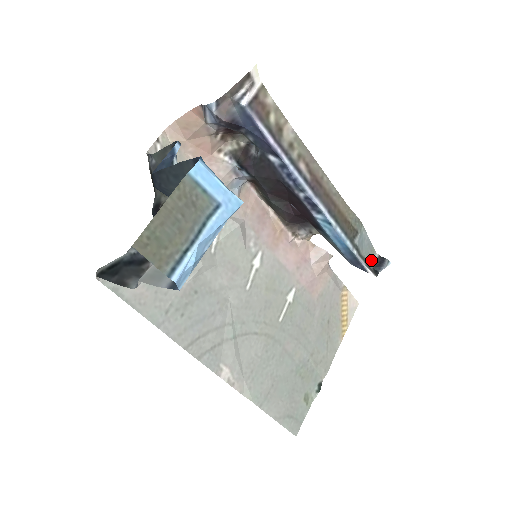
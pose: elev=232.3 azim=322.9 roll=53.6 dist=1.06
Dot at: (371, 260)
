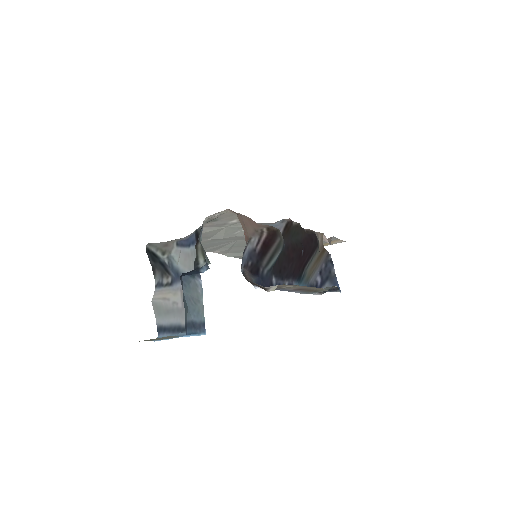
Dot at: (328, 287)
